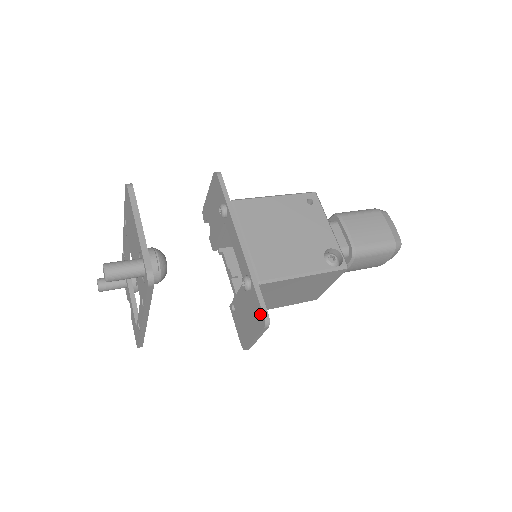
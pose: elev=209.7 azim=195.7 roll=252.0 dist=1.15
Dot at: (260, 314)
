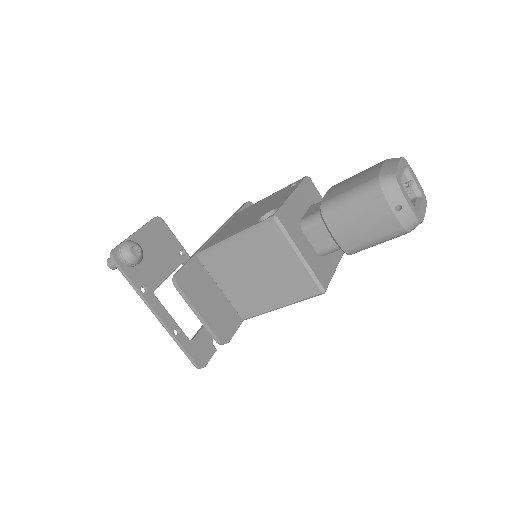
Dot at: (180, 277)
